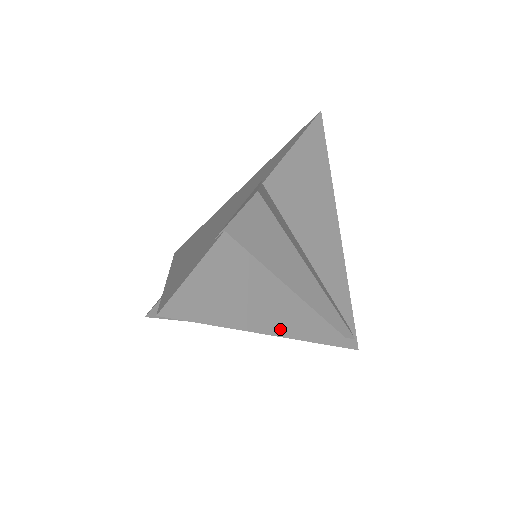
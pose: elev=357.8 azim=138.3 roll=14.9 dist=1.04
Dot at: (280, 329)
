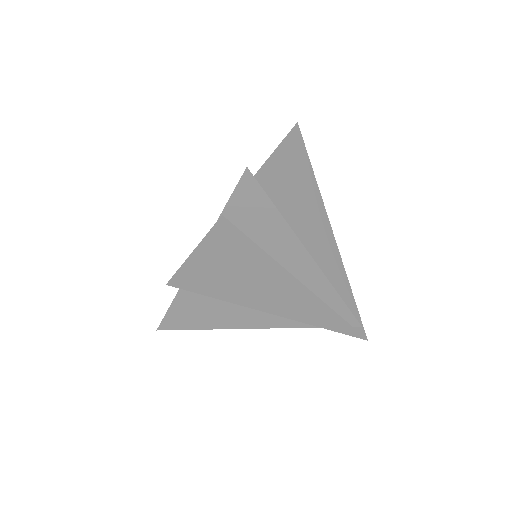
Dot at: (286, 311)
